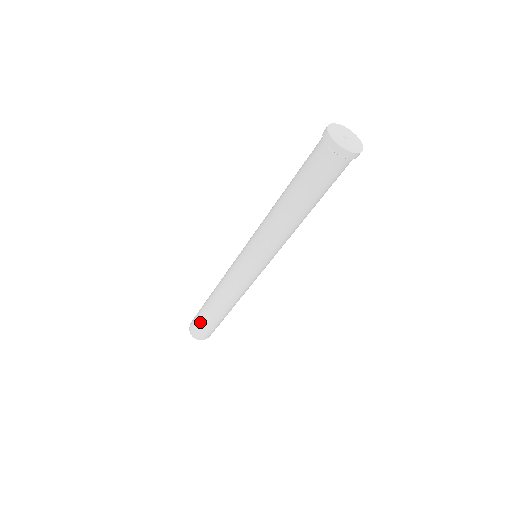
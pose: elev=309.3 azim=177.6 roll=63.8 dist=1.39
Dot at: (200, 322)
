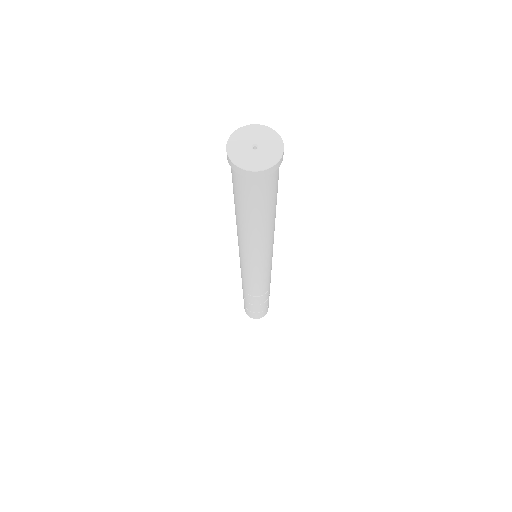
Dot at: (244, 304)
